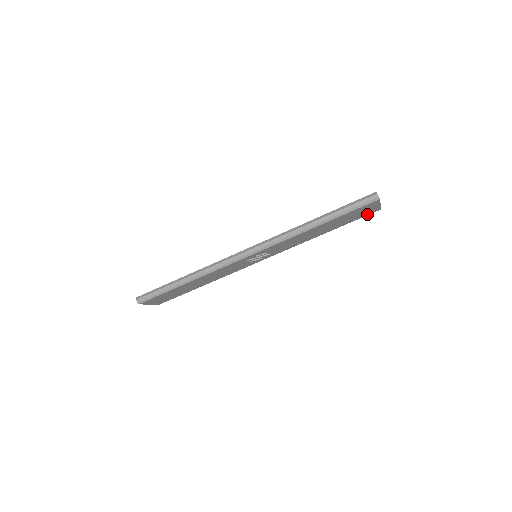
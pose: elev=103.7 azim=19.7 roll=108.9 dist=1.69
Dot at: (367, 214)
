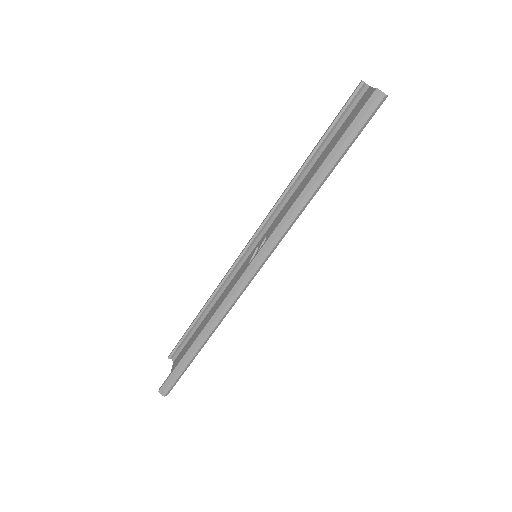
Dot at: occluded
